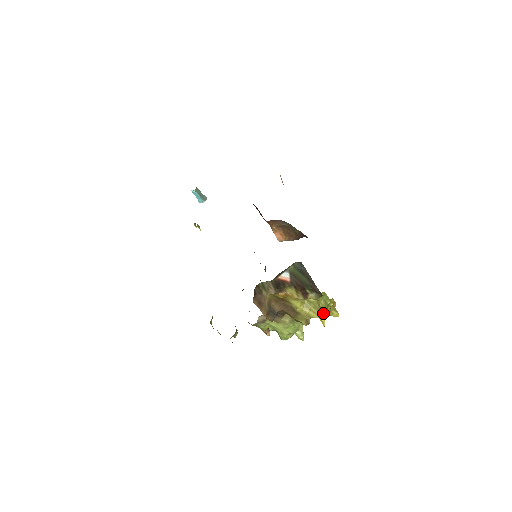
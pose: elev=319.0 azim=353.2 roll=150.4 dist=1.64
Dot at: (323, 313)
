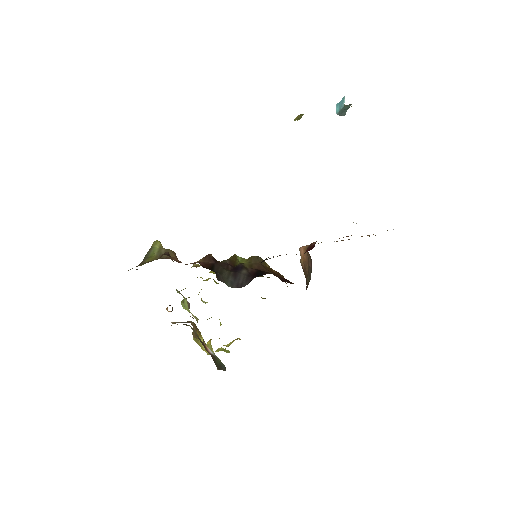
Dot at: occluded
